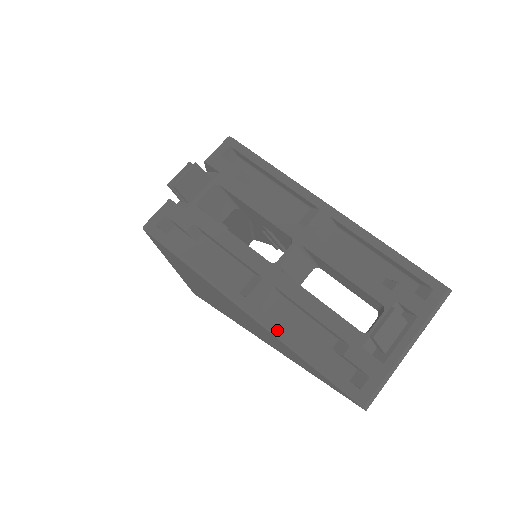
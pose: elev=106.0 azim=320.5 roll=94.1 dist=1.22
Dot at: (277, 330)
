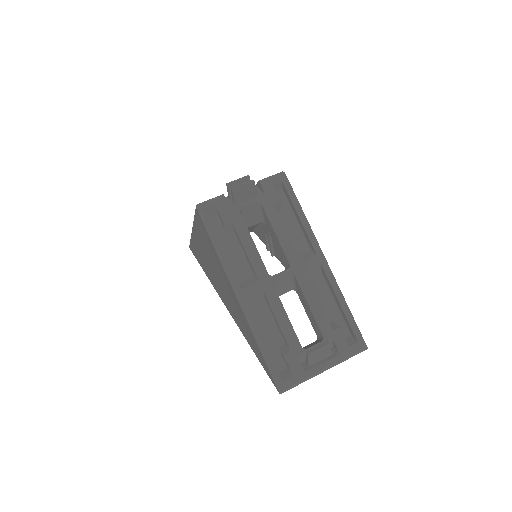
Dot at: (252, 320)
